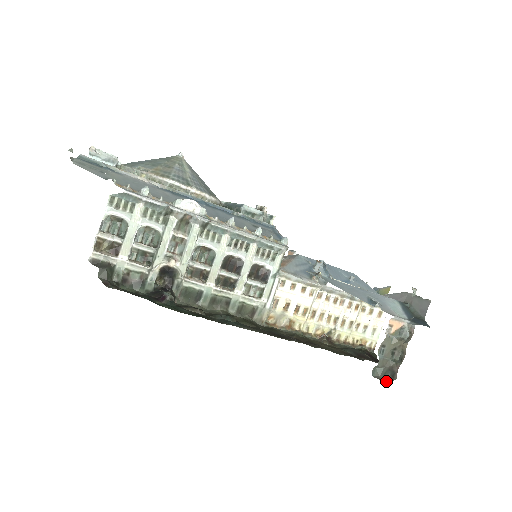
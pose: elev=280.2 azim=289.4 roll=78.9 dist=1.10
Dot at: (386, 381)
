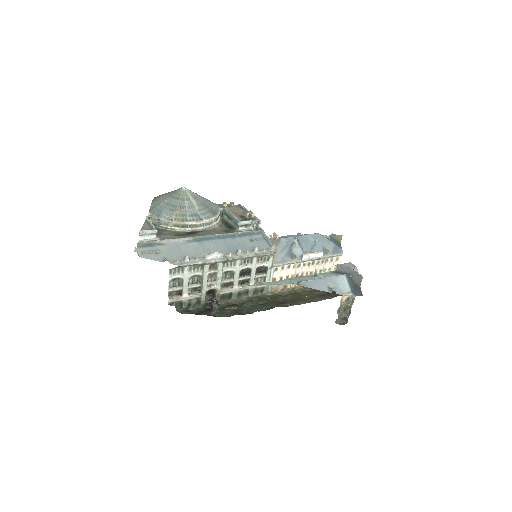
Dot at: (343, 324)
